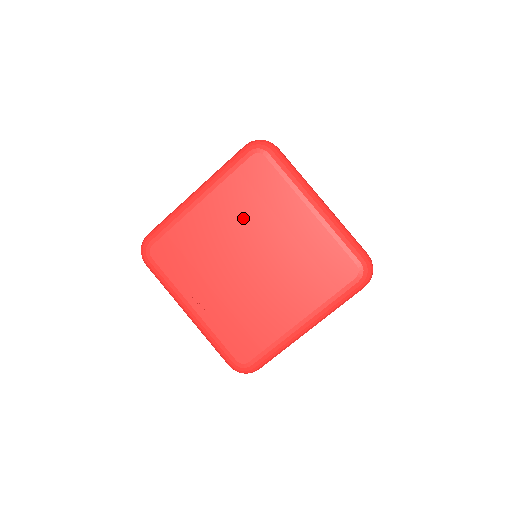
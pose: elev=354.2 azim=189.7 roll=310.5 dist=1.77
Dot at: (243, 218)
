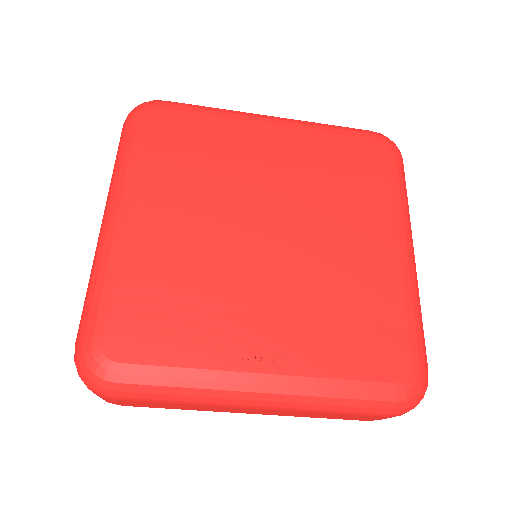
Dot at: (205, 190)
